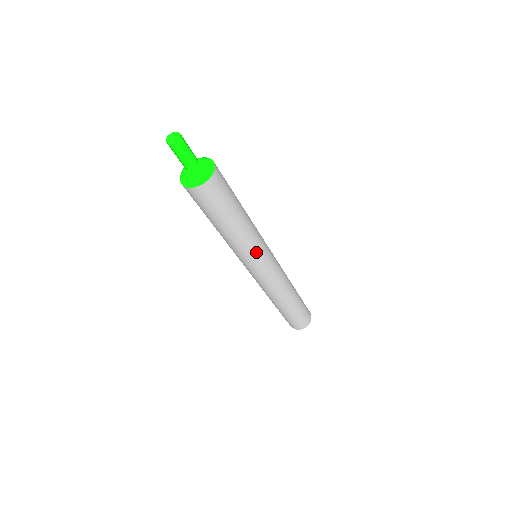
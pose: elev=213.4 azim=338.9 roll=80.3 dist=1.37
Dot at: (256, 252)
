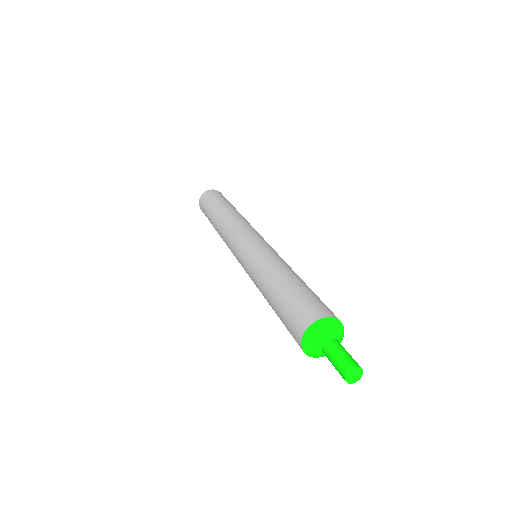
Dot at: occluded
